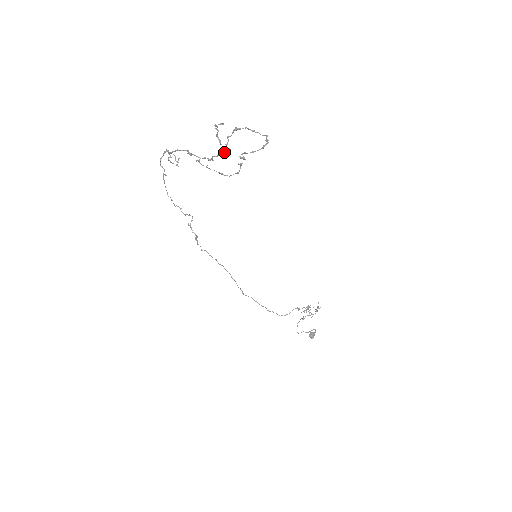
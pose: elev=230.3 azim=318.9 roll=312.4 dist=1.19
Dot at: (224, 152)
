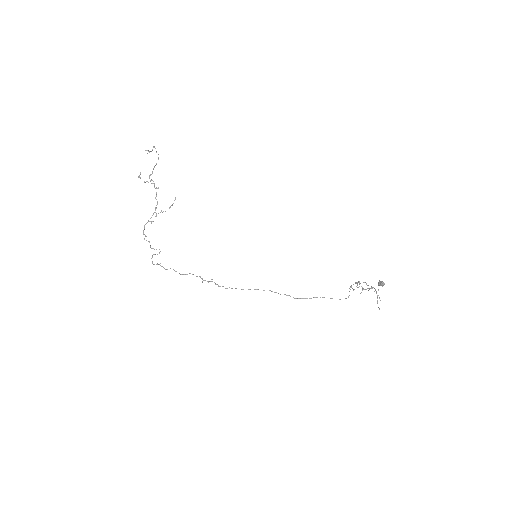
Dot at: (156, 188)
